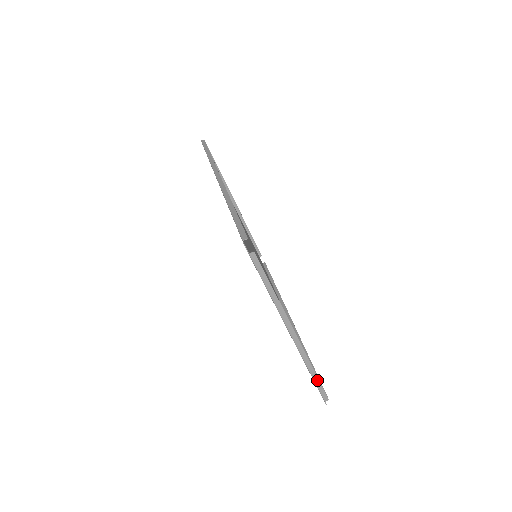
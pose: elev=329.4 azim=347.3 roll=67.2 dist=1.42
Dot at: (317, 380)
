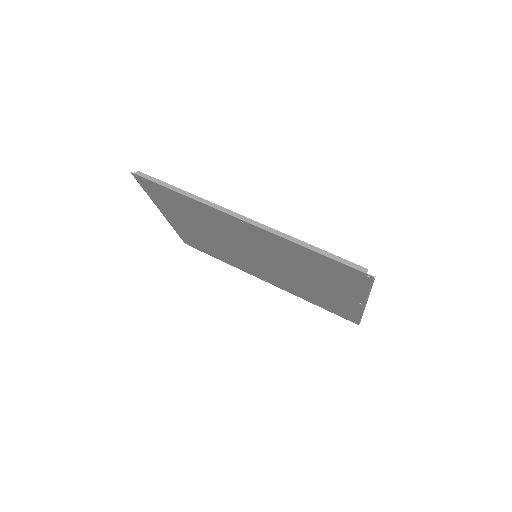
Dot at: occluded
